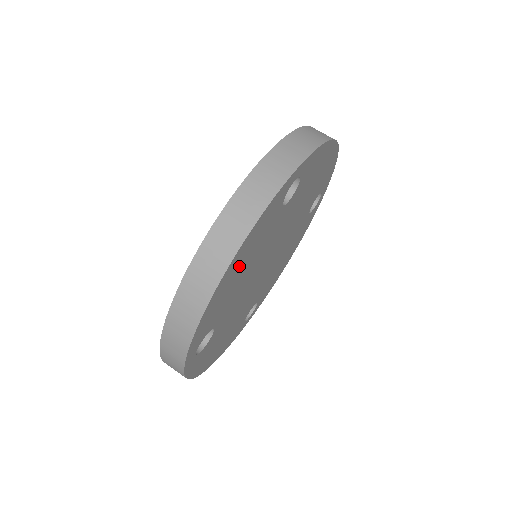
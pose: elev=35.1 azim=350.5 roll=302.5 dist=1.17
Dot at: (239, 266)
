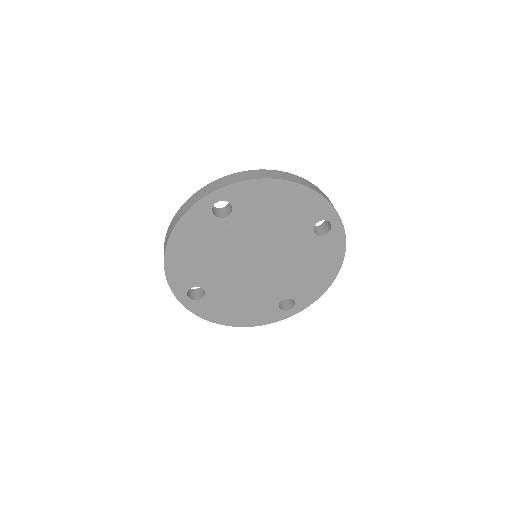
Dot at: (285, 201)
